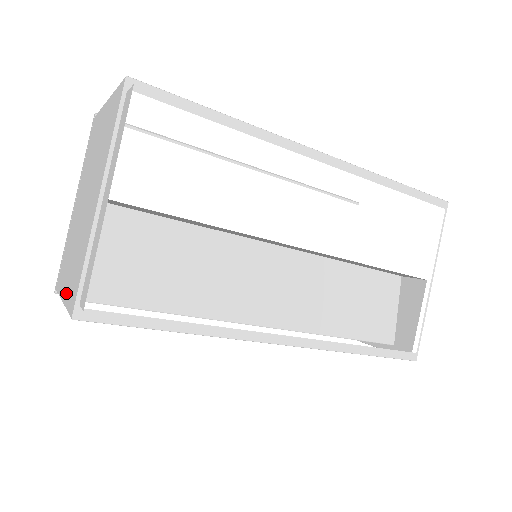
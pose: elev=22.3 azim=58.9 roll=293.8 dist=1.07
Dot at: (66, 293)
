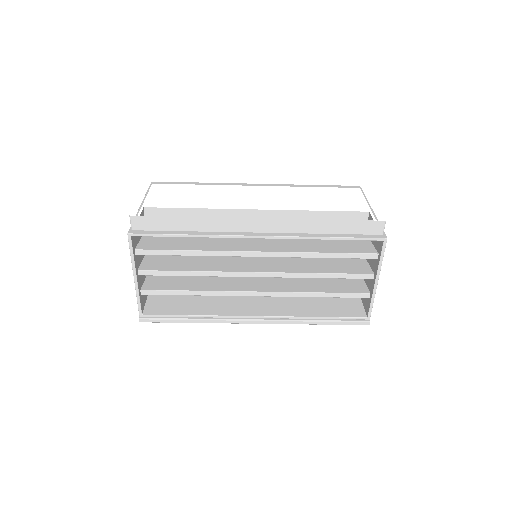
Dot at: occluded
